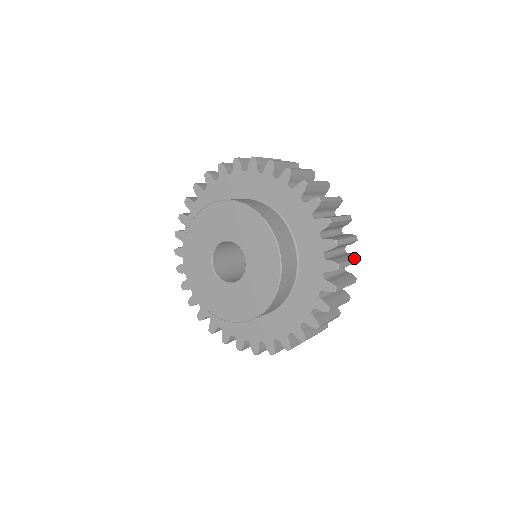
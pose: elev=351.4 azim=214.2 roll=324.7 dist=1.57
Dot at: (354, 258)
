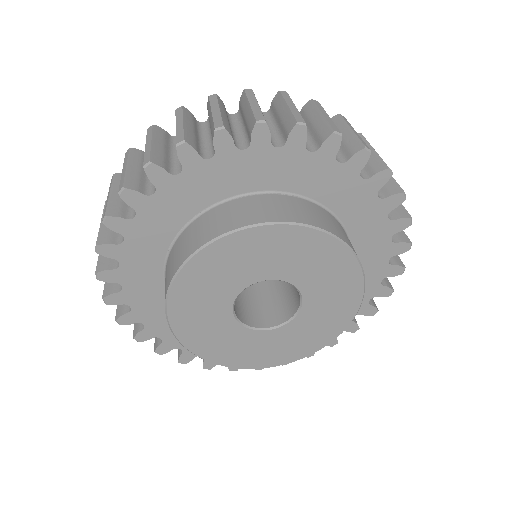
Dot at: occluded
